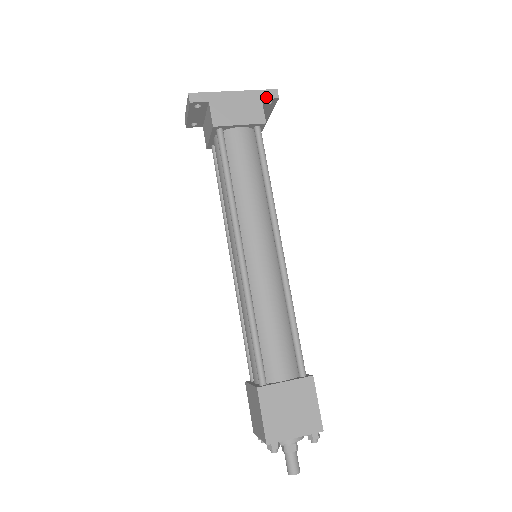
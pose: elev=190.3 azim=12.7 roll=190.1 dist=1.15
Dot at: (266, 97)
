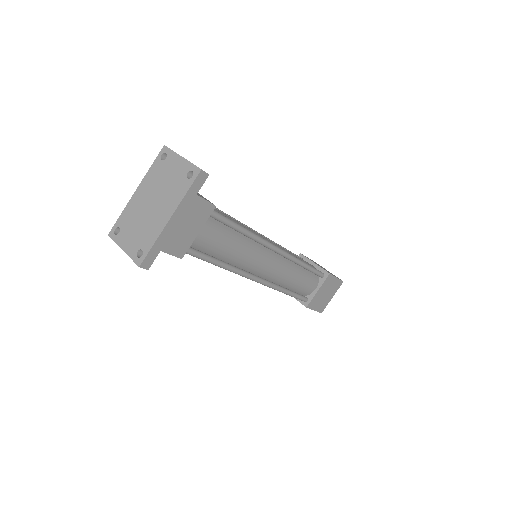
Dot at: (199, 188)
